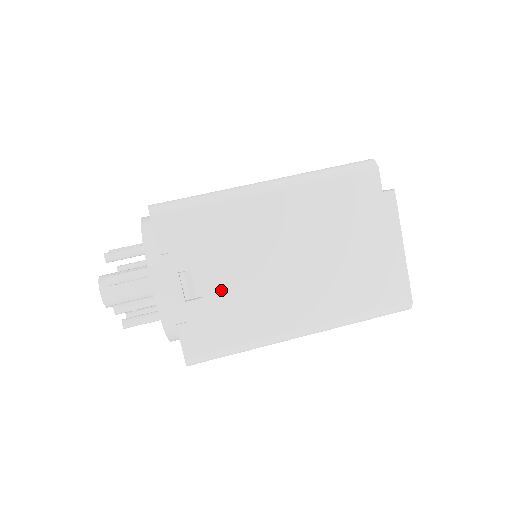
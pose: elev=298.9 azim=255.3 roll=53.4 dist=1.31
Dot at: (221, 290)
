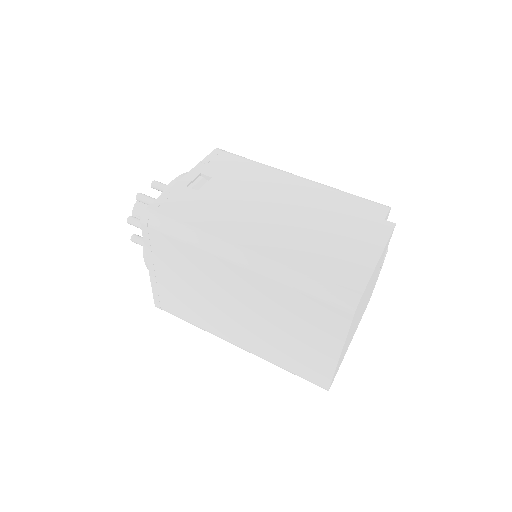
Dot at: (215, 195)
